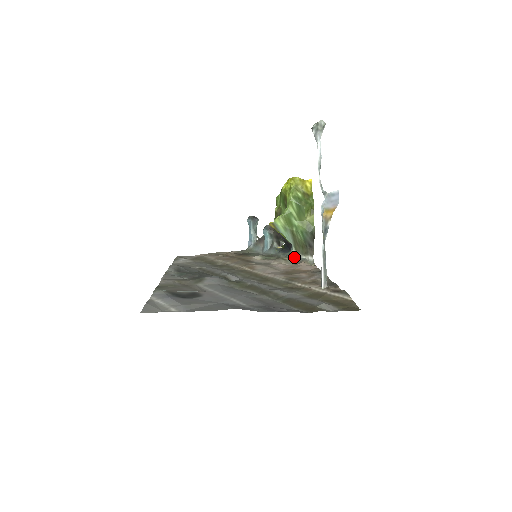
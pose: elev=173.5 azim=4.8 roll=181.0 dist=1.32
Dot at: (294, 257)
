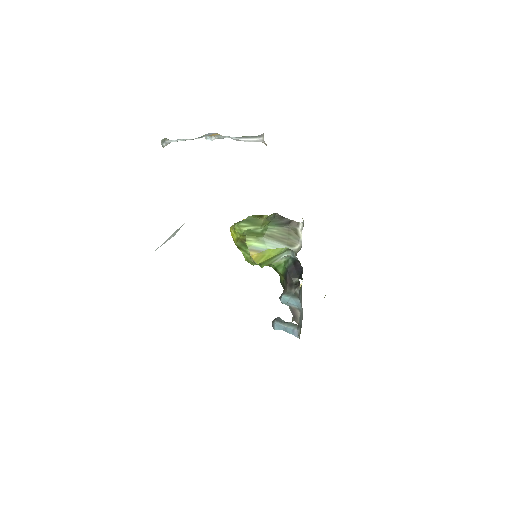
Dot at: (299, 250)
